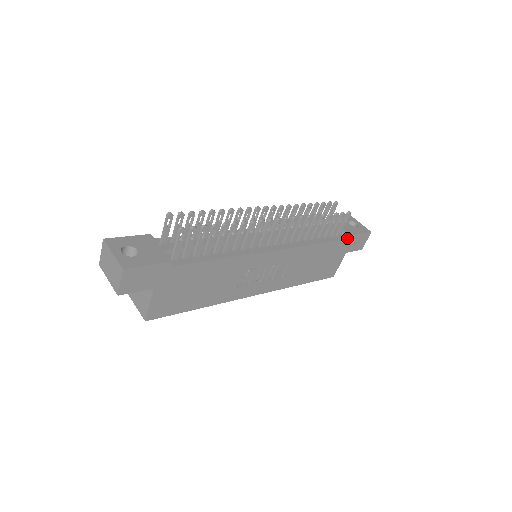
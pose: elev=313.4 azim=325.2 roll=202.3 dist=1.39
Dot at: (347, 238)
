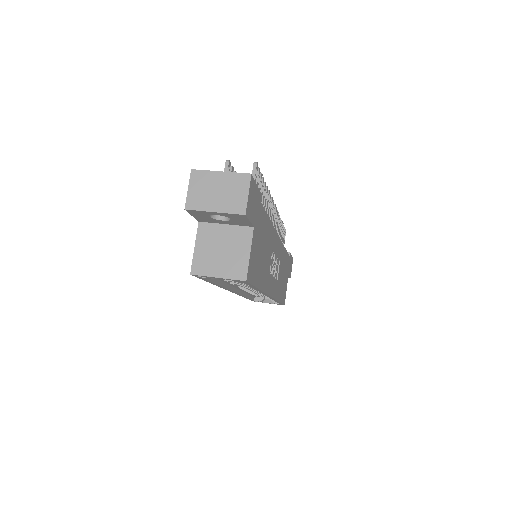
Dot at: (289, 256)
